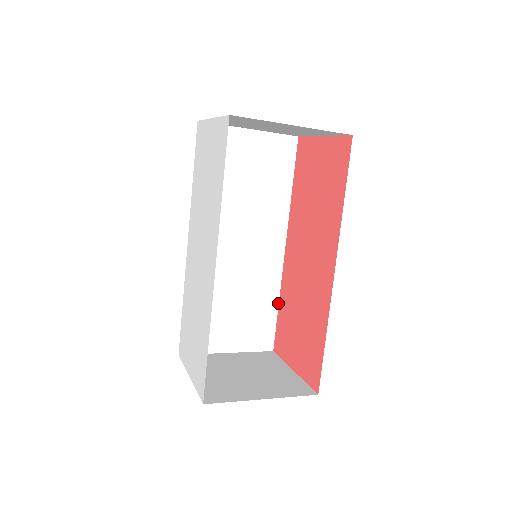
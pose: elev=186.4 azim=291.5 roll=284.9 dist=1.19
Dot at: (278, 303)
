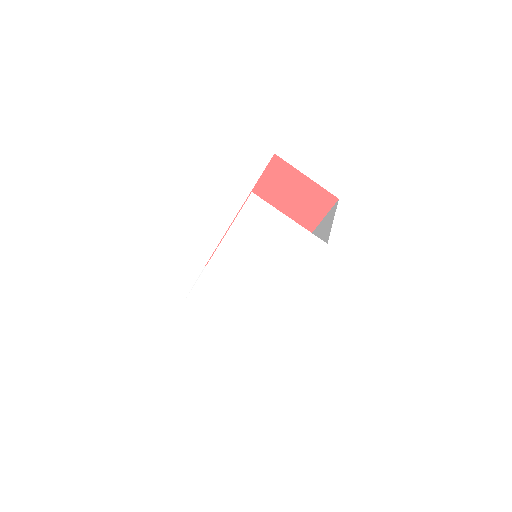
Dot at: occluded
